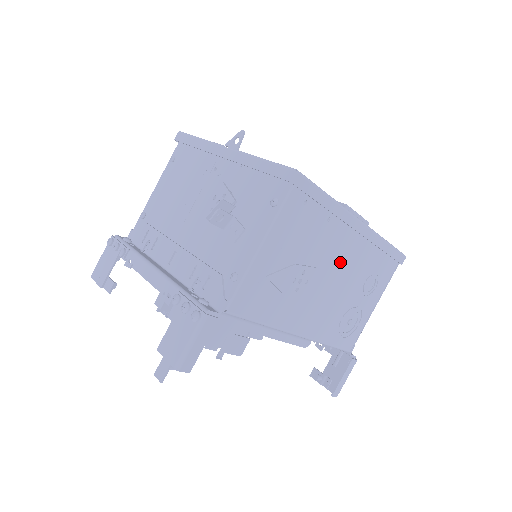
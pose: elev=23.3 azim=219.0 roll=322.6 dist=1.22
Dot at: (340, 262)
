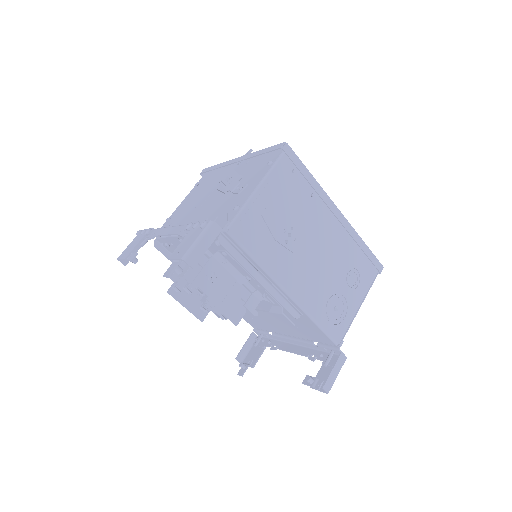
Dot at: (323, 240)
